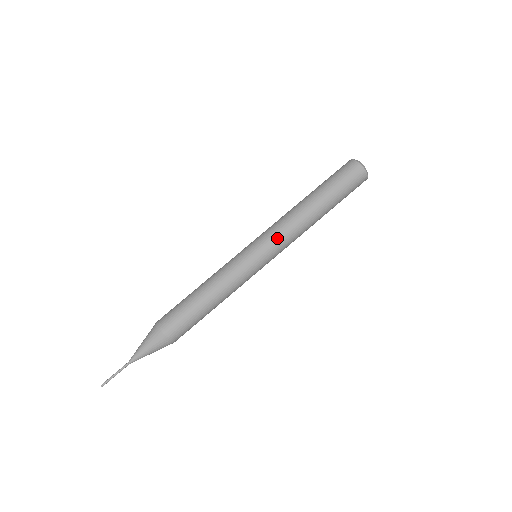
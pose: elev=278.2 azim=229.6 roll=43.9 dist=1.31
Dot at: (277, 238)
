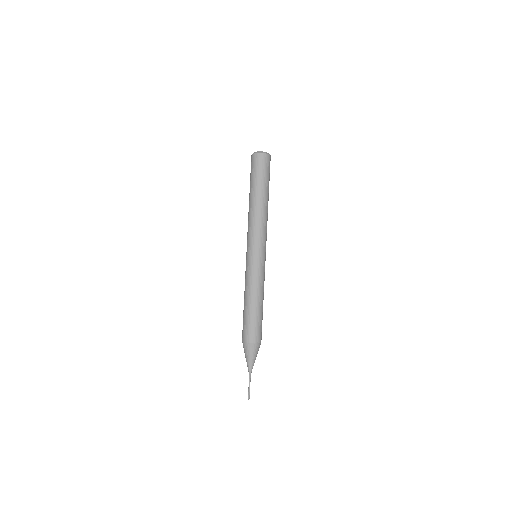
Dot at: (253, 236)
